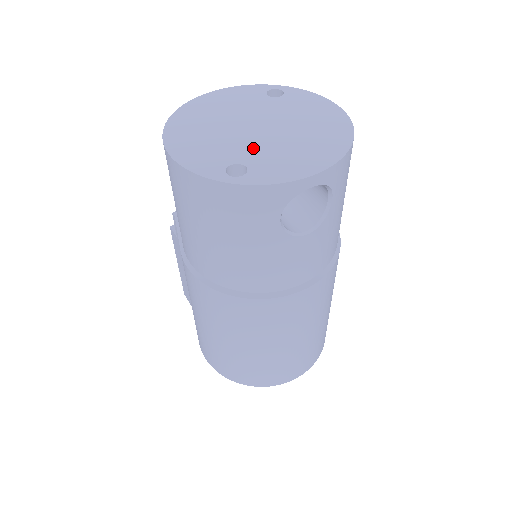
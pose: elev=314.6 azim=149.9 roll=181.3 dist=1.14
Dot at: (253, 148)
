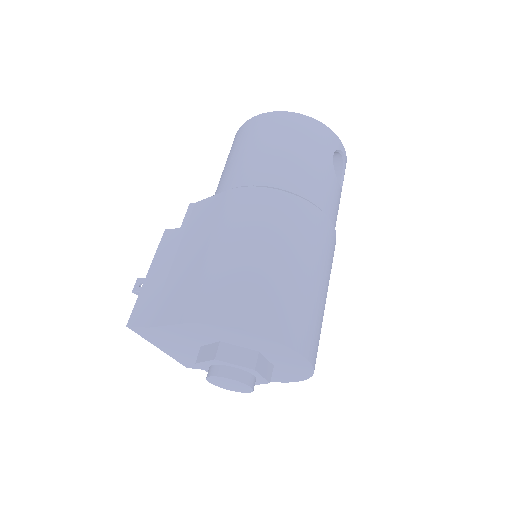
Dot at: occluded
